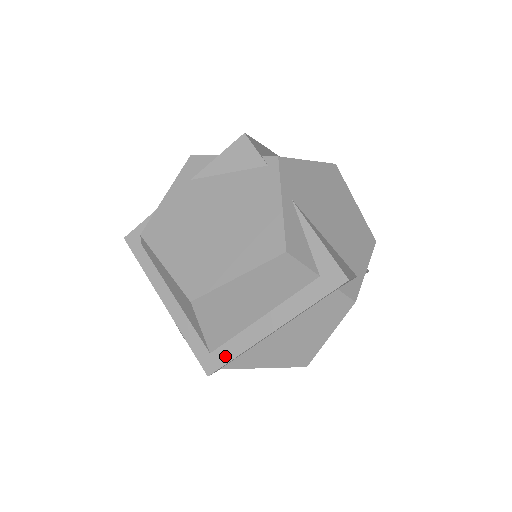
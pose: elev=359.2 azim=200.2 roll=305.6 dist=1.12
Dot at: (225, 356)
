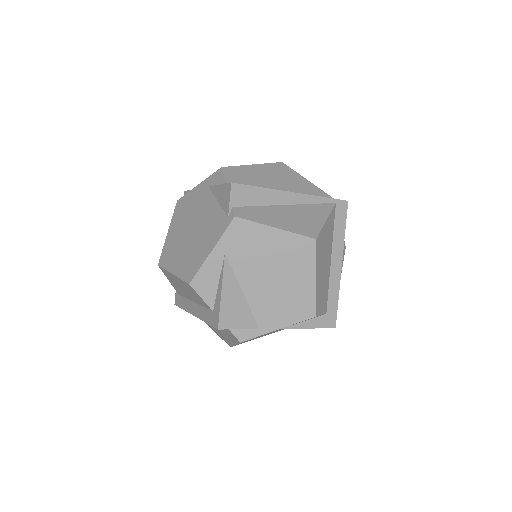
Dot at: (181, 303)
